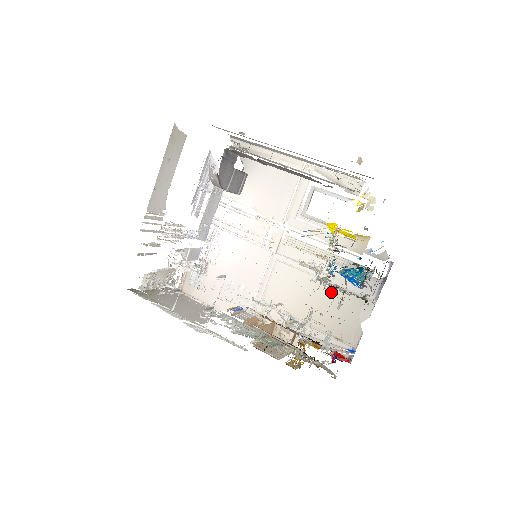
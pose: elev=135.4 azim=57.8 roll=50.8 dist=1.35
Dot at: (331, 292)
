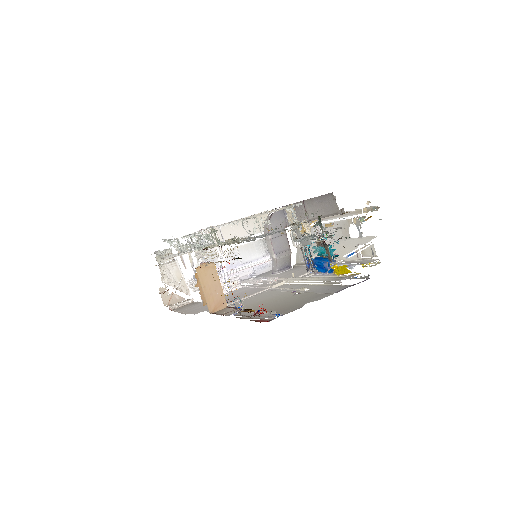
Dot at: (297, 295)
